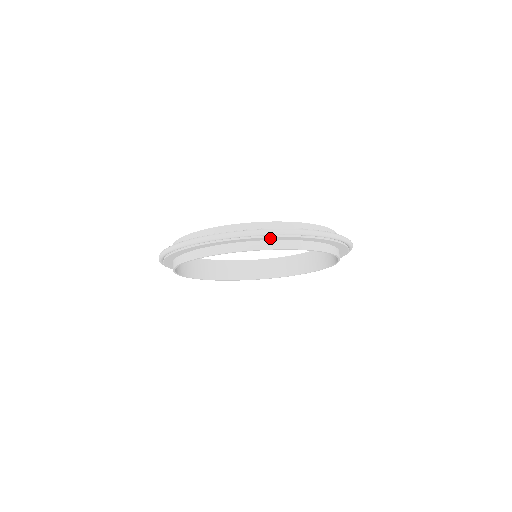
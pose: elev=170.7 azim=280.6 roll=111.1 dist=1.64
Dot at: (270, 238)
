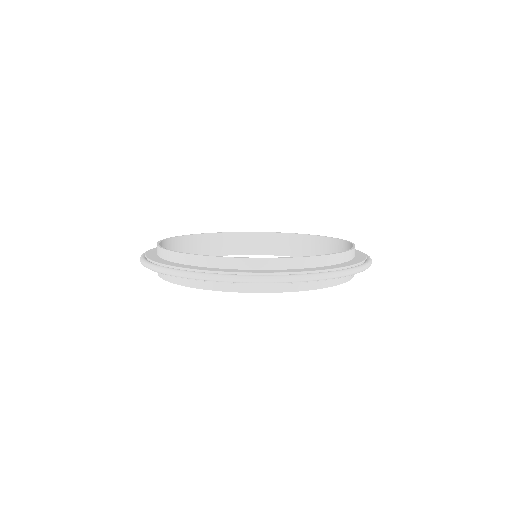
Dot at: occluded
